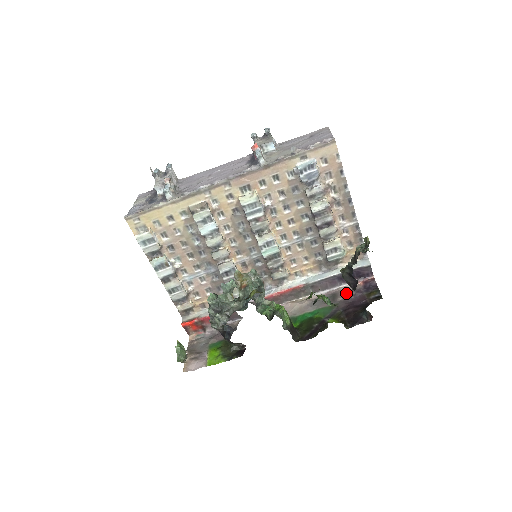
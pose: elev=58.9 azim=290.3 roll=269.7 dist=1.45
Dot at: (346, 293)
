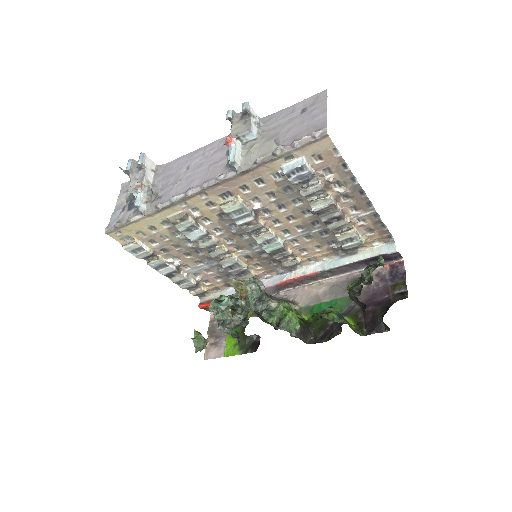
Dot at: occluded
